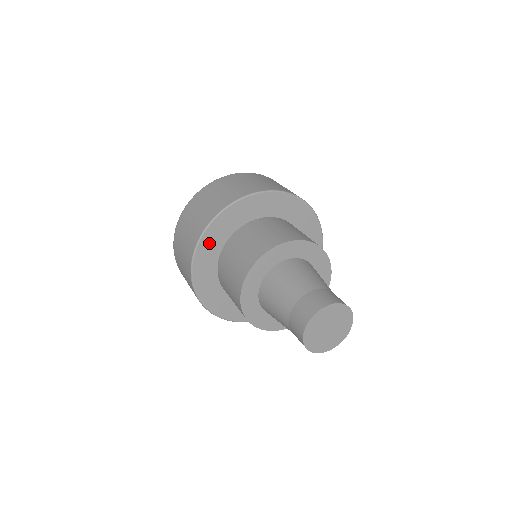
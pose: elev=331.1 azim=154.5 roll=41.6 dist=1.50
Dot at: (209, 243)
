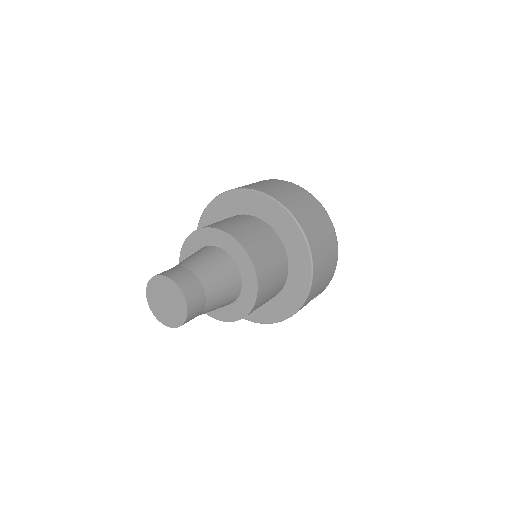
Dot at: occluded
